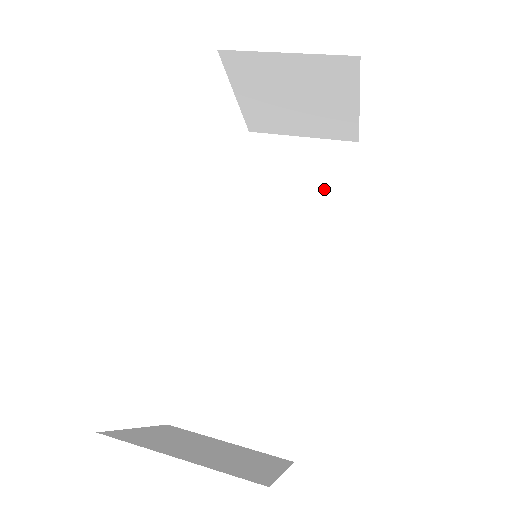
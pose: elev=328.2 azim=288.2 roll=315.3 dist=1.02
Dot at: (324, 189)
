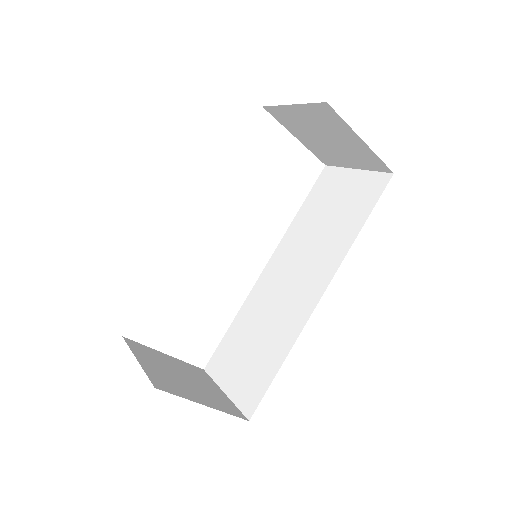
Dot at: (352, 214)
